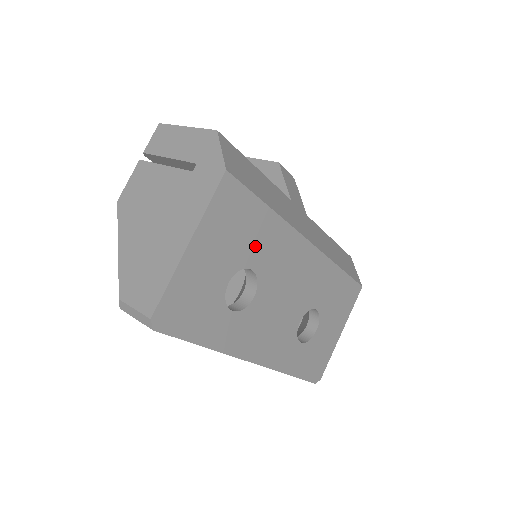
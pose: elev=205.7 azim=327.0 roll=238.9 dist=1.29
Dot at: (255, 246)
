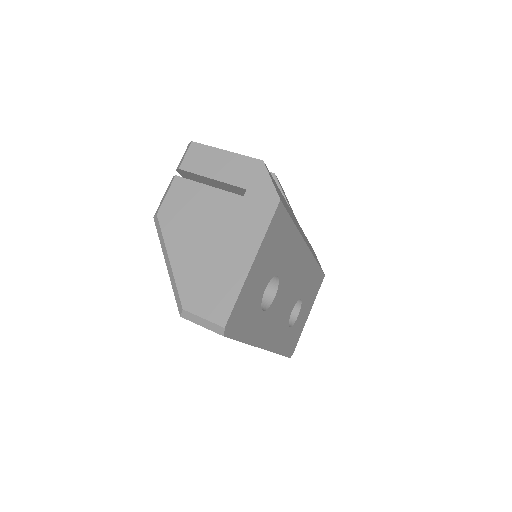
Dot at: (282, 257)
